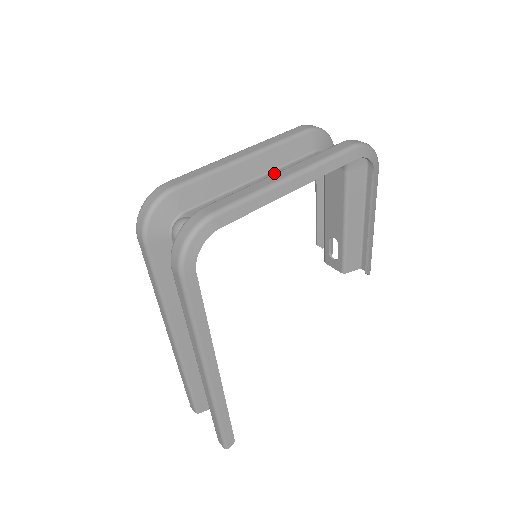
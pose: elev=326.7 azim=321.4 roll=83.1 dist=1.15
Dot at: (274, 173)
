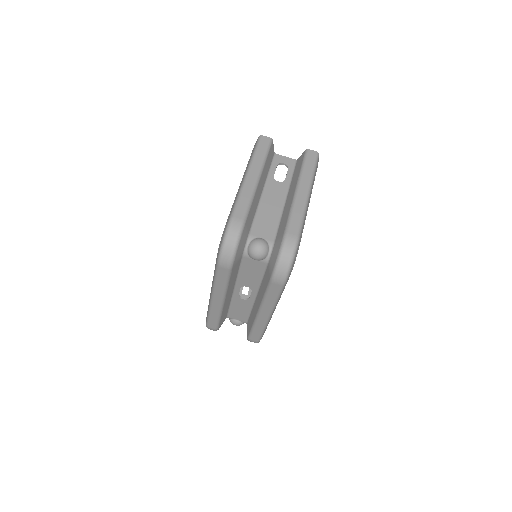
Dot at: (239, 283)
